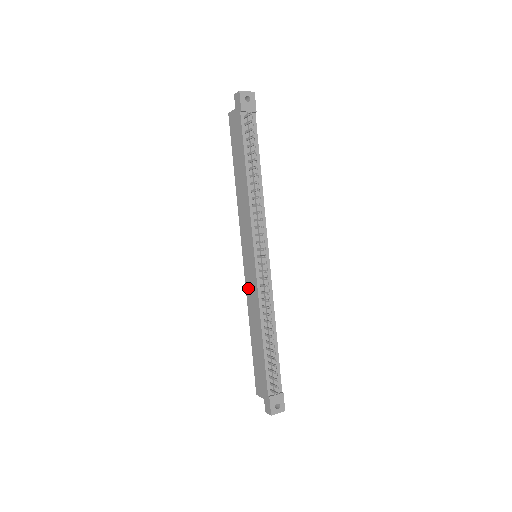
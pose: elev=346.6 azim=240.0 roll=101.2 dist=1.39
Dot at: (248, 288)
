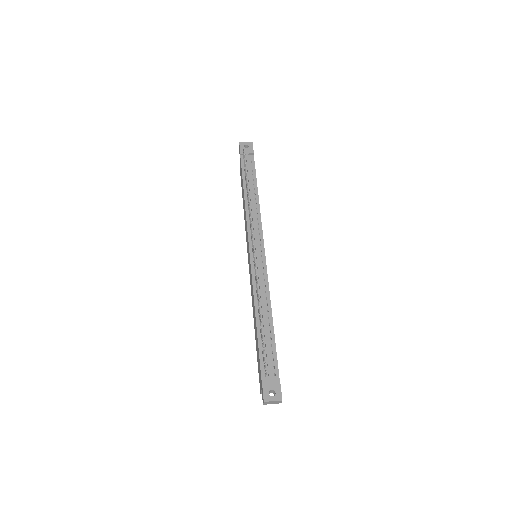
Dot at: occluded
